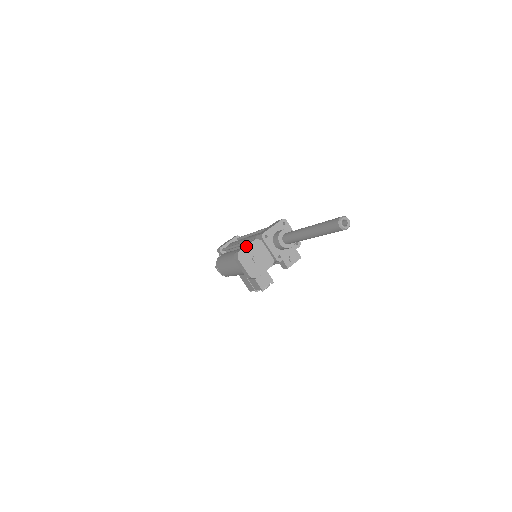
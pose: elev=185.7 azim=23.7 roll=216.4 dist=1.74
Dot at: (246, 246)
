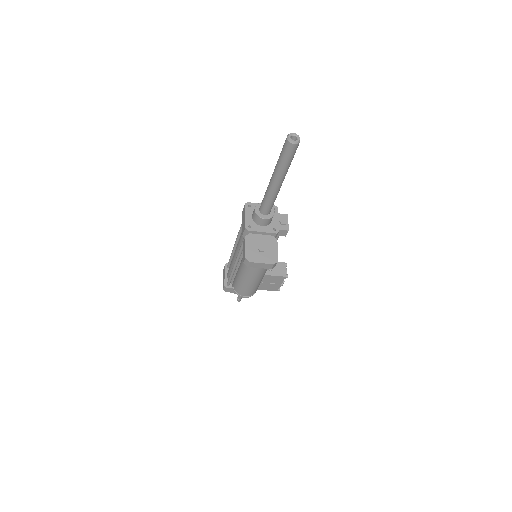
Dot at: (245, 248)
